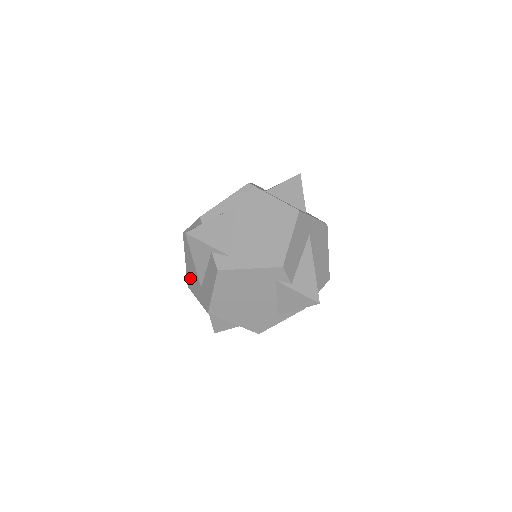
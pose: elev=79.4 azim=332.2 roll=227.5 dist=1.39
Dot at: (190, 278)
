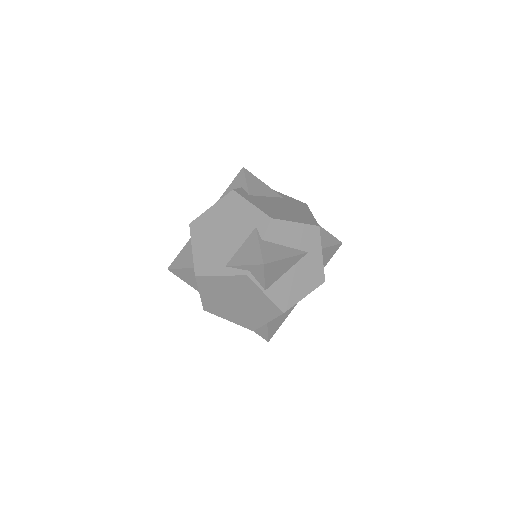
Dot at: occluded
